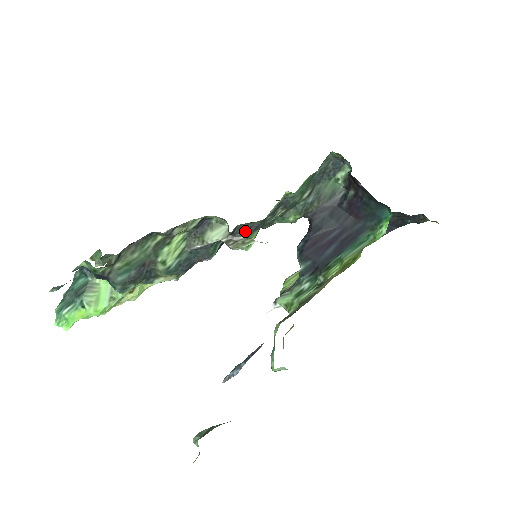
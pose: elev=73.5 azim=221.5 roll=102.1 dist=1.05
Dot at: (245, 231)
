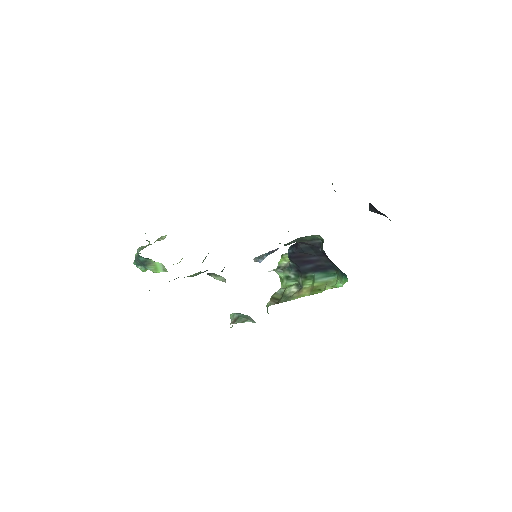
Dot at: occluded
